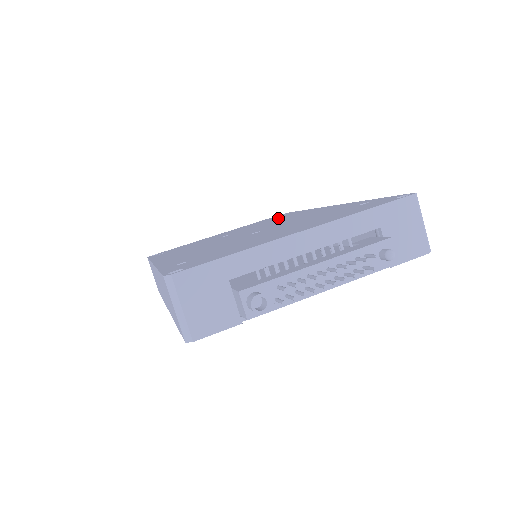
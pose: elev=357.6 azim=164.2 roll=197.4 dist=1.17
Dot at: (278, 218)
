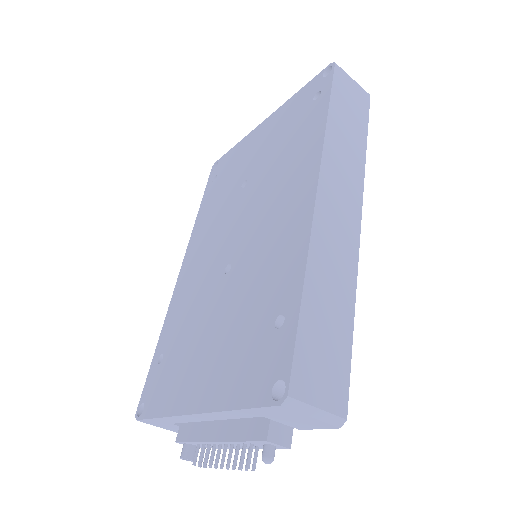
Dot at: (295, 138)
